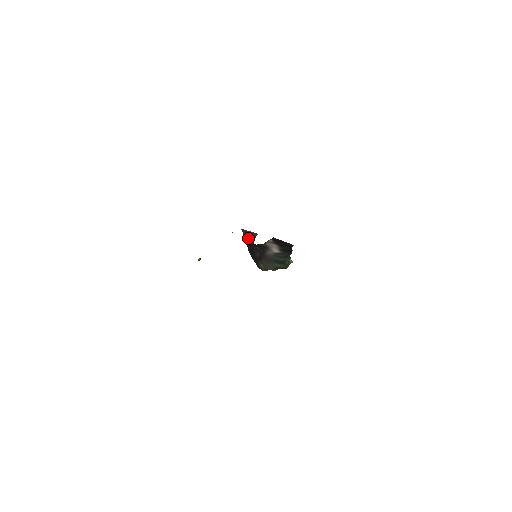
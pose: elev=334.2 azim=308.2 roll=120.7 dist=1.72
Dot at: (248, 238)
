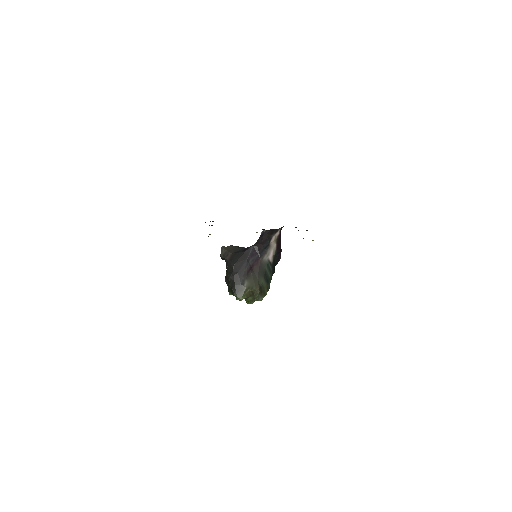
Dot at: (236, 250)
